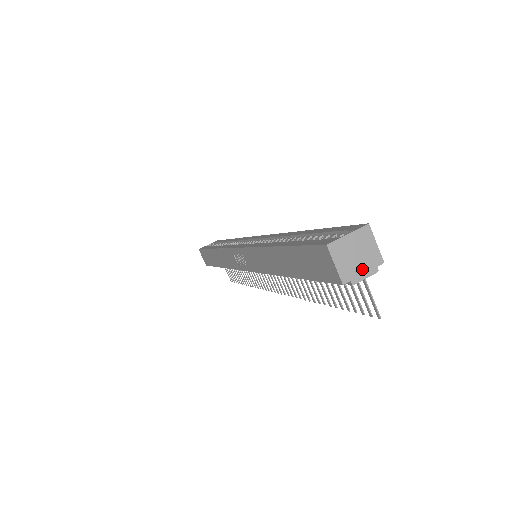
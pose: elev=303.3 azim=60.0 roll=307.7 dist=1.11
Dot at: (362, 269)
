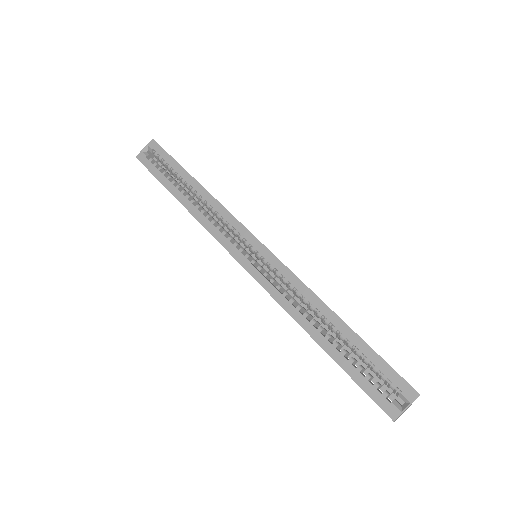
Dot at: occluded
